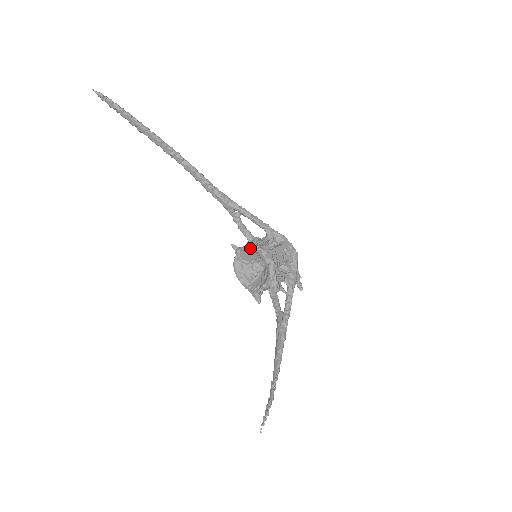
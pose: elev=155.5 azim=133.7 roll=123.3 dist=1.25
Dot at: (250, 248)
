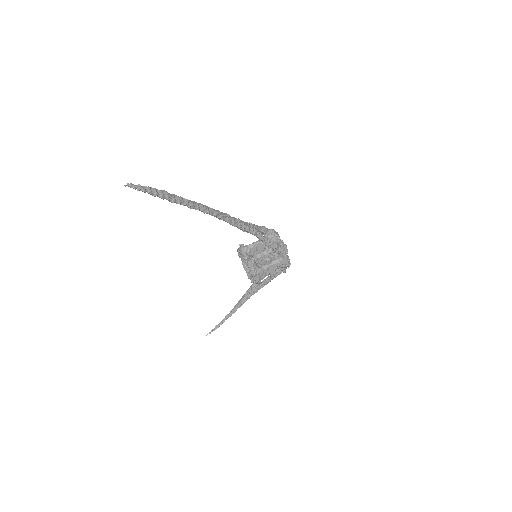
Dot at: (247, 265)
